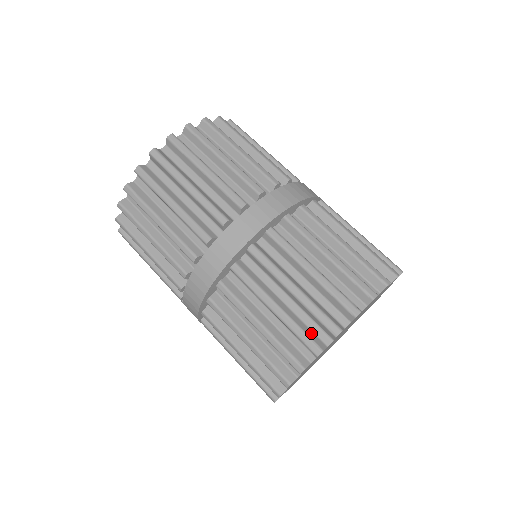
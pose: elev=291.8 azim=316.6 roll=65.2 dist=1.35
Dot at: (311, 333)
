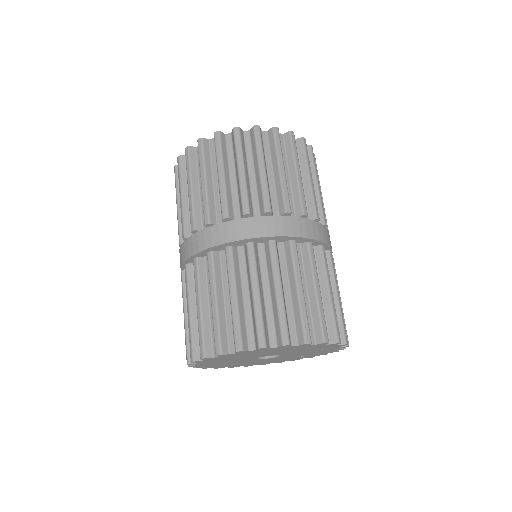
Dot at: occluded
